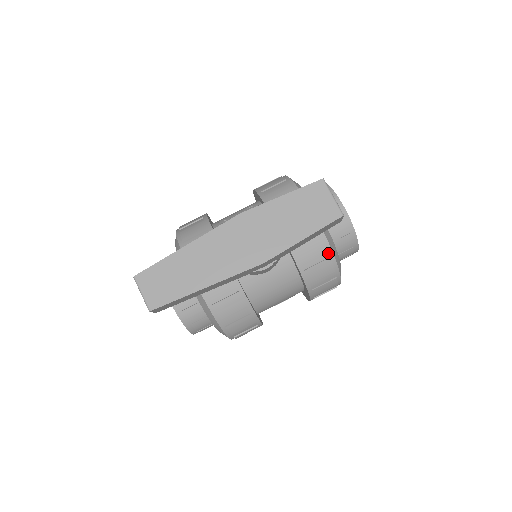
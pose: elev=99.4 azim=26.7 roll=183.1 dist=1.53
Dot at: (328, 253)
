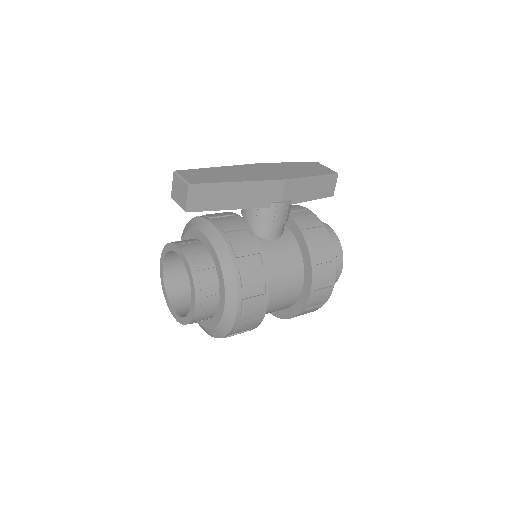
Dot at: (324, 232)
